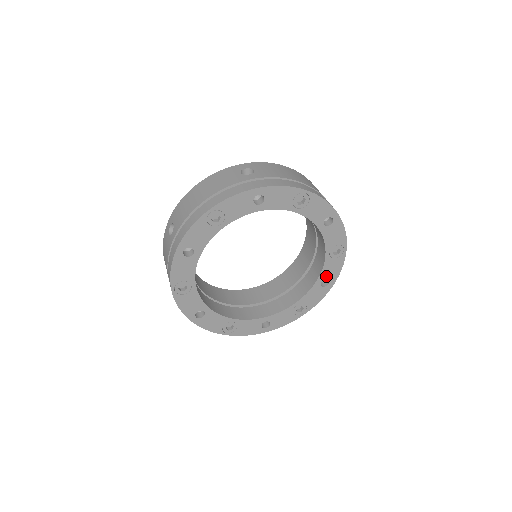
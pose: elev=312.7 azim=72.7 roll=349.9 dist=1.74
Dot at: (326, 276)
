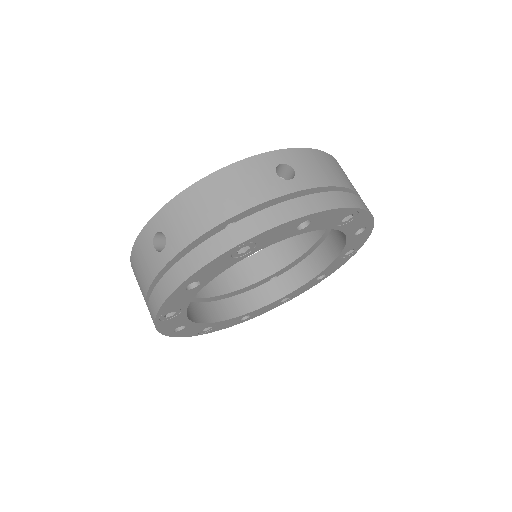
Dot at: (326, 272)
